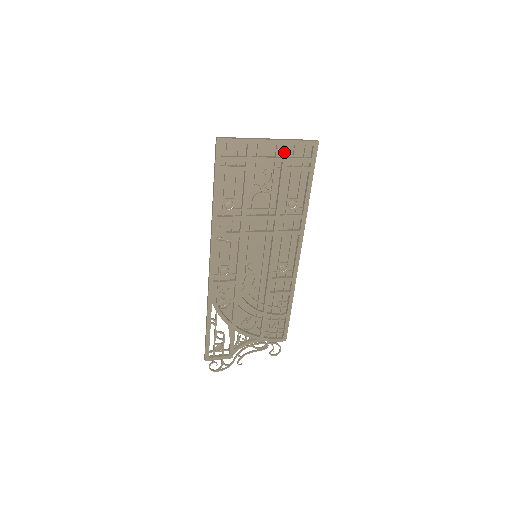
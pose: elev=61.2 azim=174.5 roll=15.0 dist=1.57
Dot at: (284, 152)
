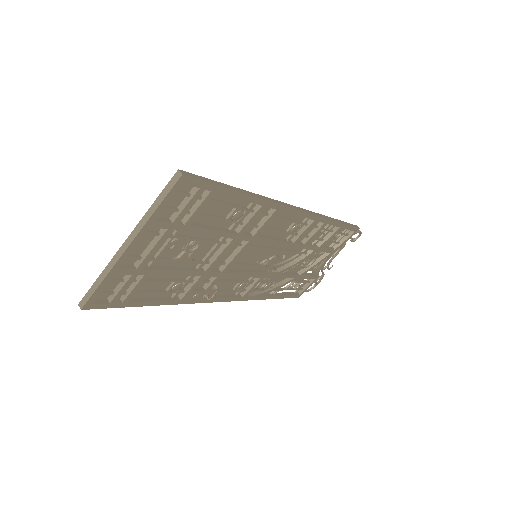
Dot at: occluded
